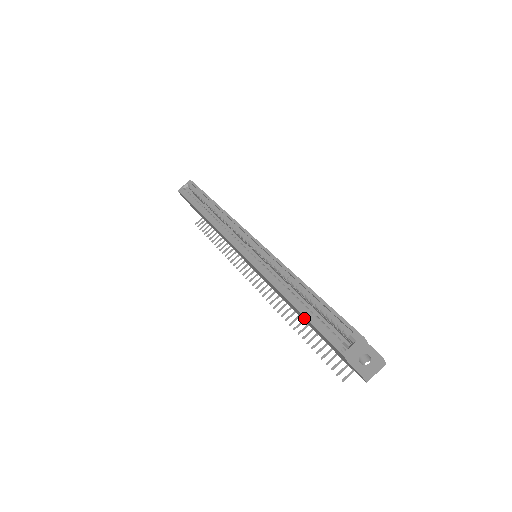
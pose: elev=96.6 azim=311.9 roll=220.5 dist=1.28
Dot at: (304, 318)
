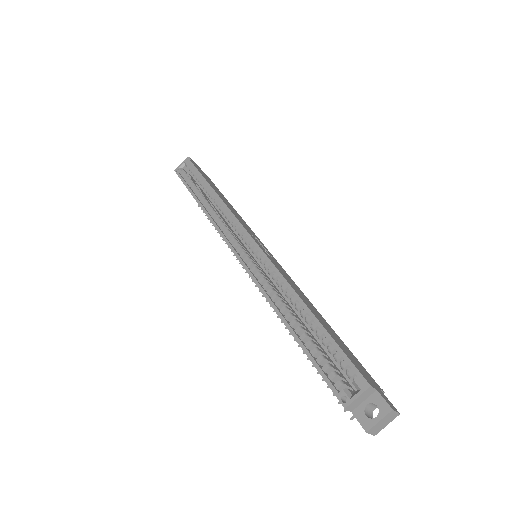
Dot at: occluded
